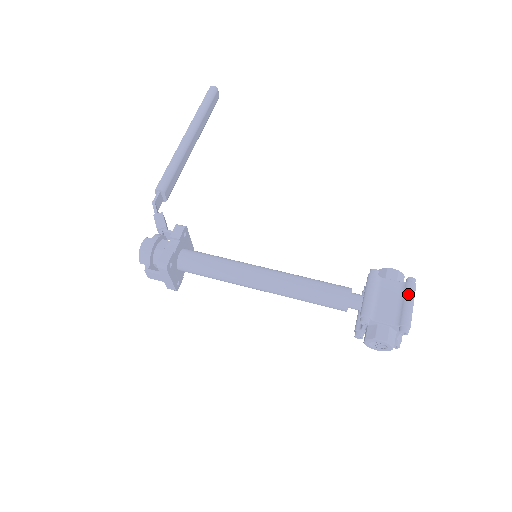
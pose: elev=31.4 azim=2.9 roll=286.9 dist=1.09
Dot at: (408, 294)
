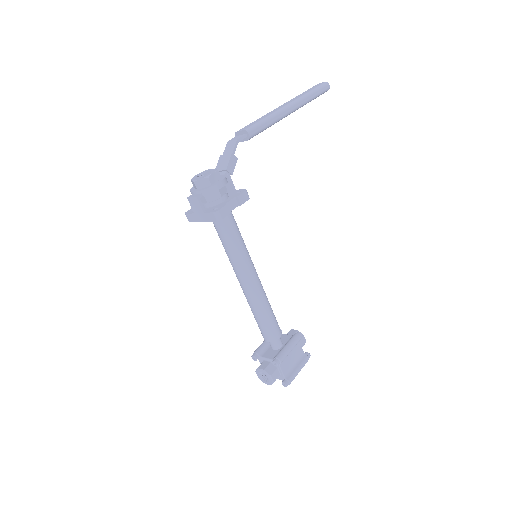
Dot at: (303, 364)
